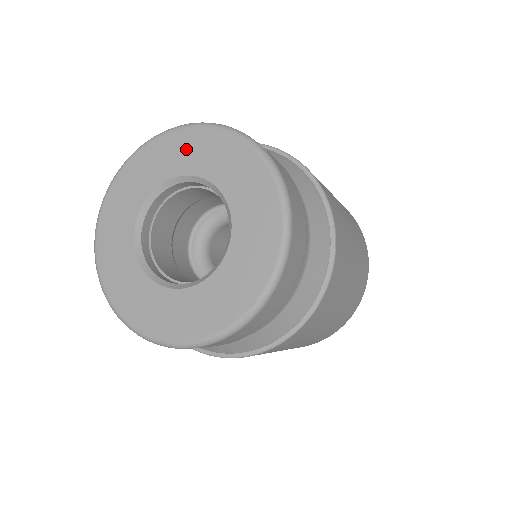
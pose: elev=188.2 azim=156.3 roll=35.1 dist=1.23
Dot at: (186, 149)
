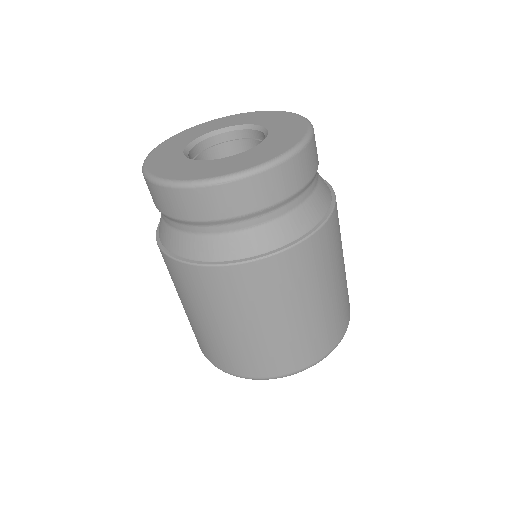
Dot at: (236, 119)
